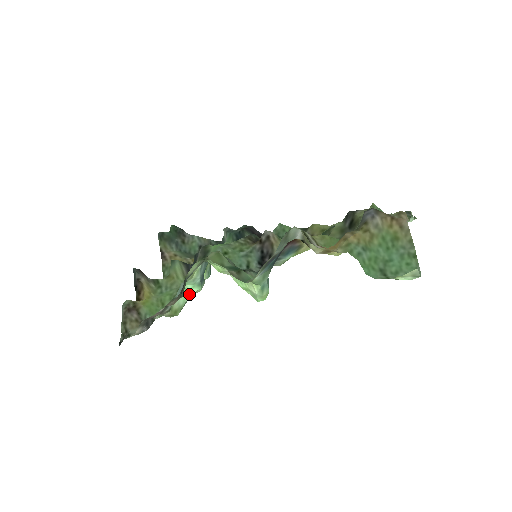
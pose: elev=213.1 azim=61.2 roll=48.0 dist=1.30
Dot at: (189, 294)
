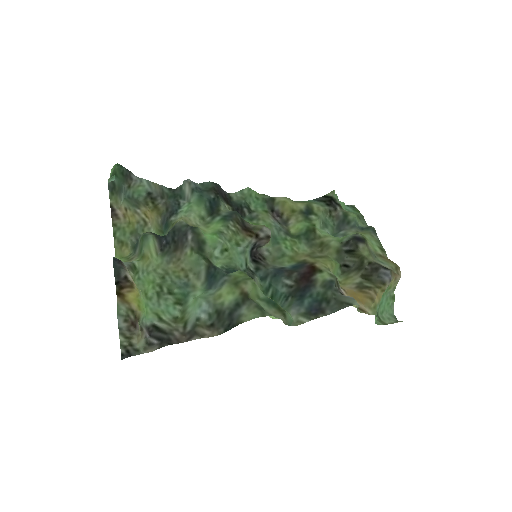
Dot at: (194, 298)
